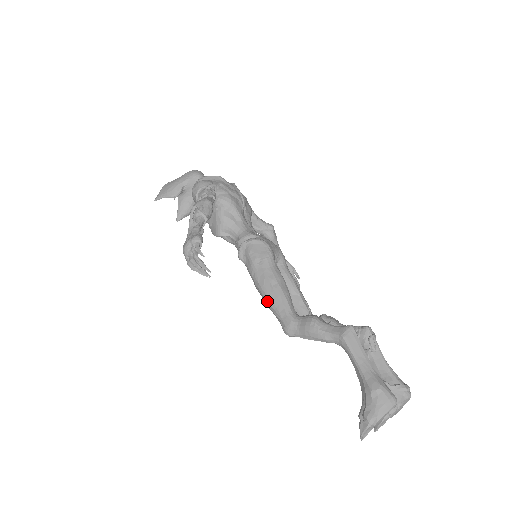
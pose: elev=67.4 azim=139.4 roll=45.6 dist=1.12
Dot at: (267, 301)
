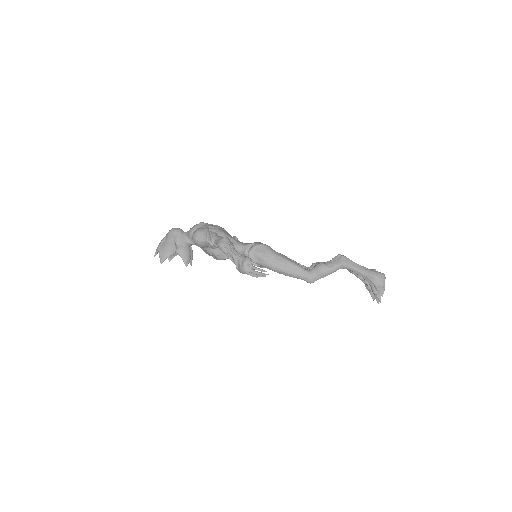
Dot at: (288, 273)
